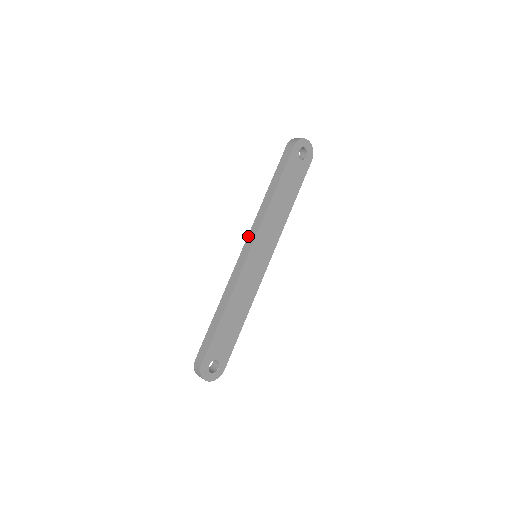
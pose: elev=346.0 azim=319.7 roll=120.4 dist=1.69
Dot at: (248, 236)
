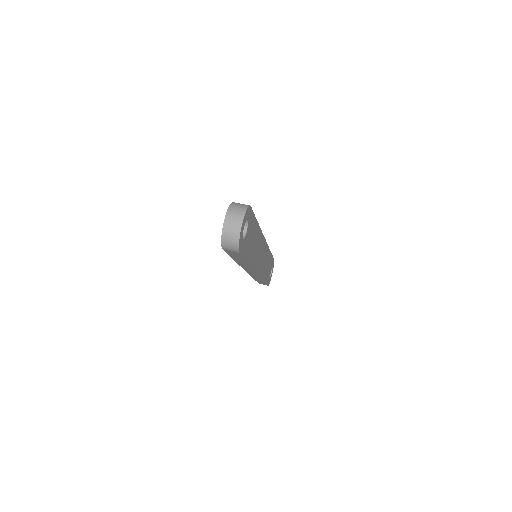
Dot at: occluded
